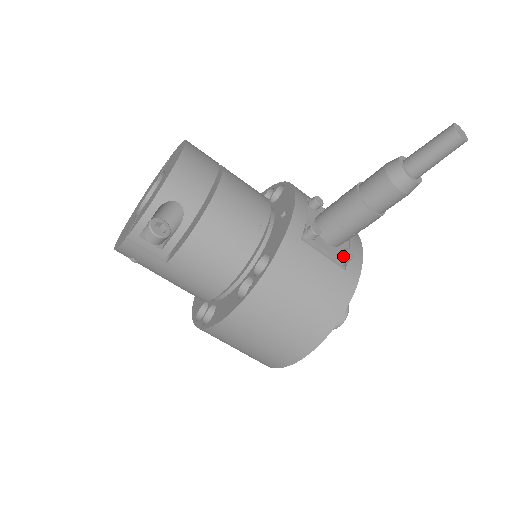
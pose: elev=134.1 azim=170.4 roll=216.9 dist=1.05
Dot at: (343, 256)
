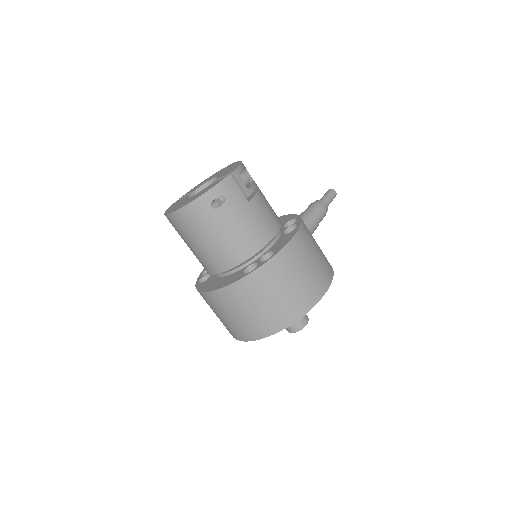
Dot at: occluded
